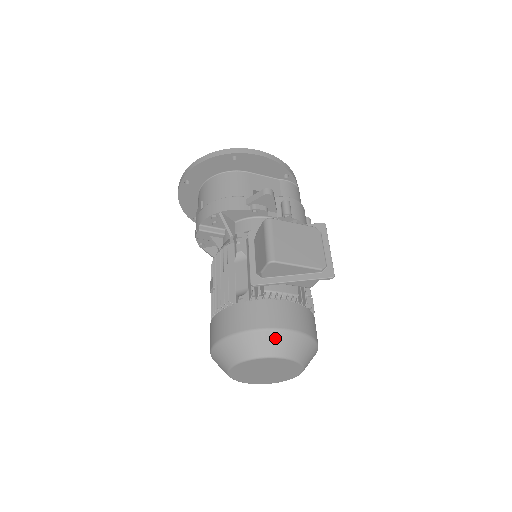
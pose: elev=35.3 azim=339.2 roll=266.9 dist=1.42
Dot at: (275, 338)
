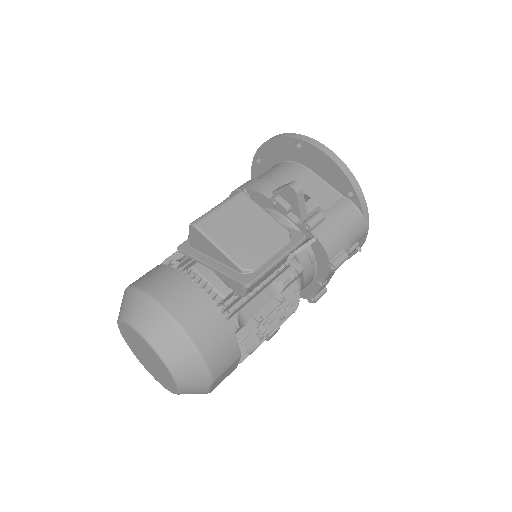
Dot at: (152, 313)
